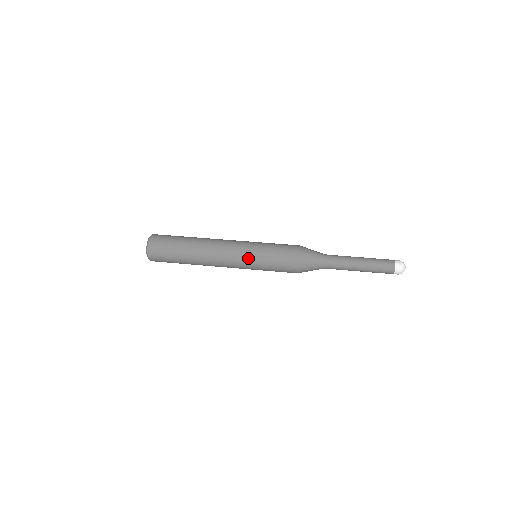
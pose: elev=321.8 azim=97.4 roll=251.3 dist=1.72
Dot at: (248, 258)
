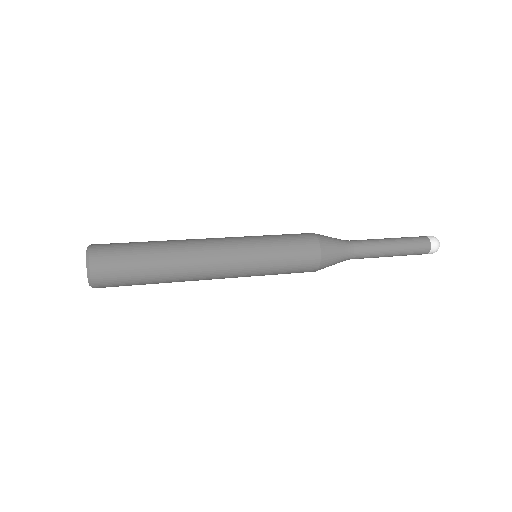
Dot at: (252, 263)
